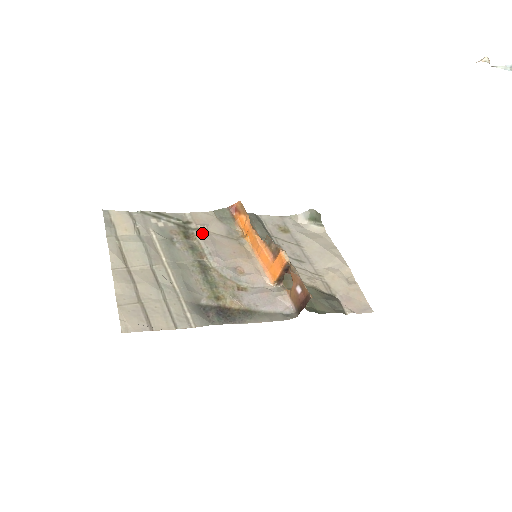
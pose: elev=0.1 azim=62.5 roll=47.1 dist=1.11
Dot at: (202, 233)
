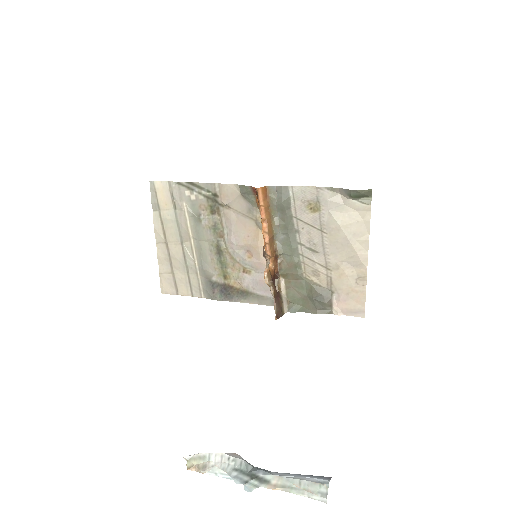
Dot at: (225, 210)
